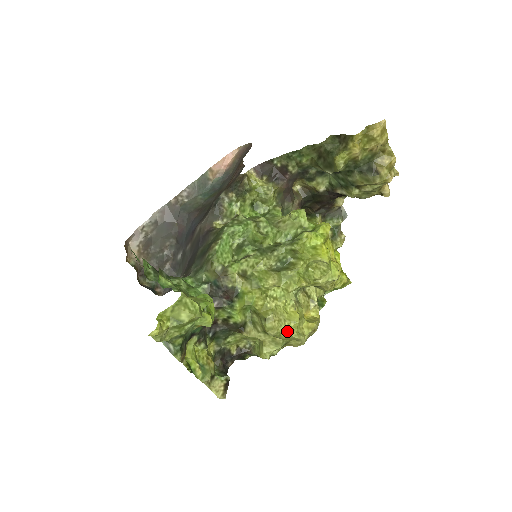
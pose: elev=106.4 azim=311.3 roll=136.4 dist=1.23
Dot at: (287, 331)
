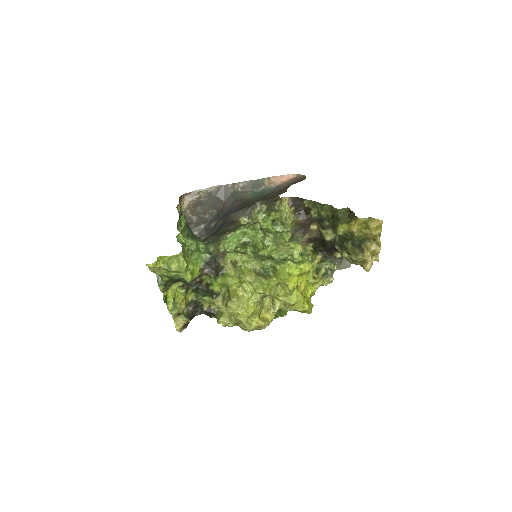
Dot at: (240, 316)
